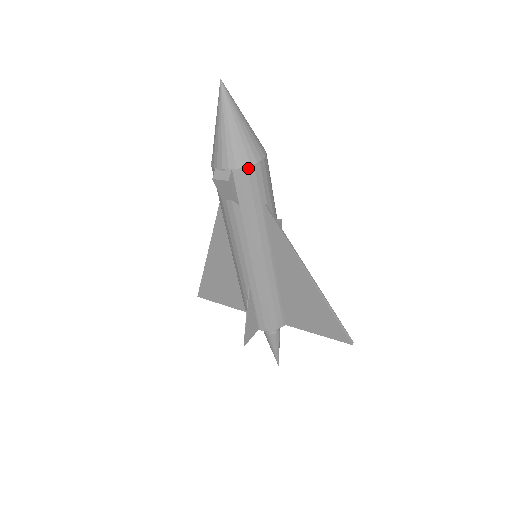
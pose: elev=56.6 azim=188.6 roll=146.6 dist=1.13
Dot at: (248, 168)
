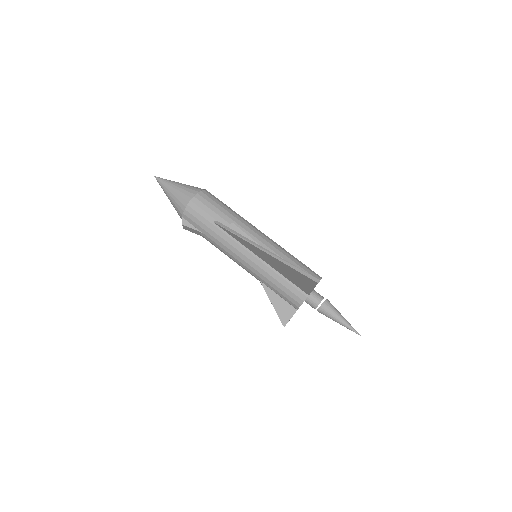
Dot at: (186, 209)
